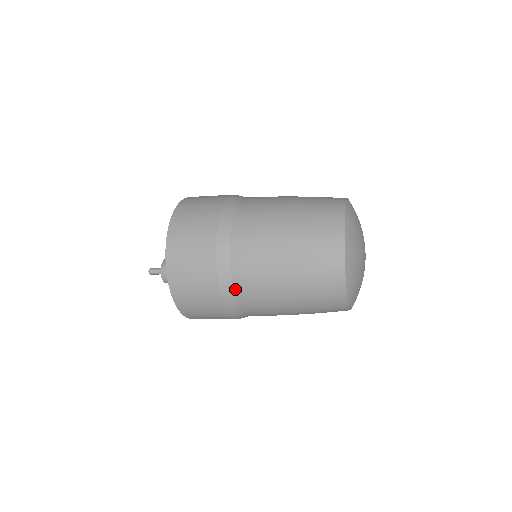
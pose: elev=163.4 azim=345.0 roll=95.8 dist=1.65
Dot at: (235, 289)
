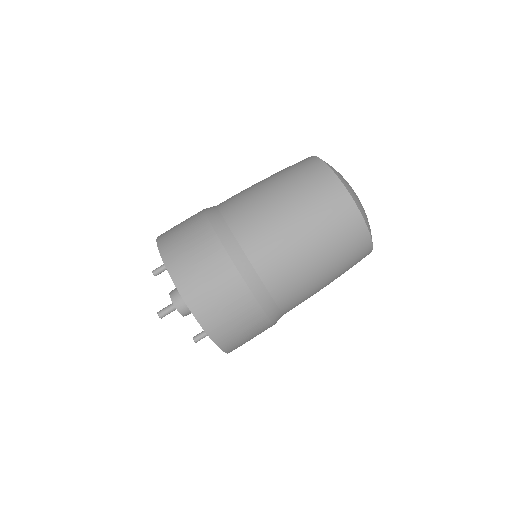
Dot at: (259, 274)
